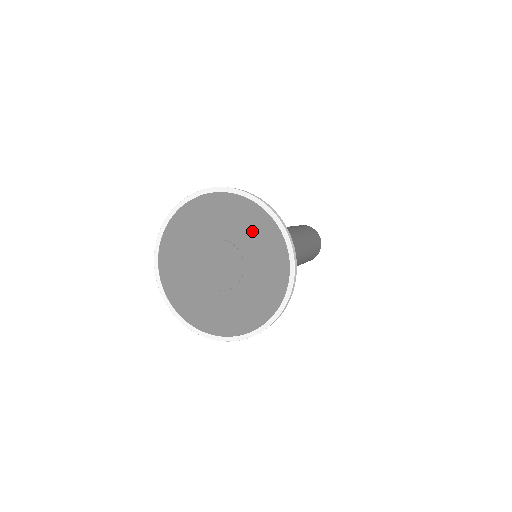
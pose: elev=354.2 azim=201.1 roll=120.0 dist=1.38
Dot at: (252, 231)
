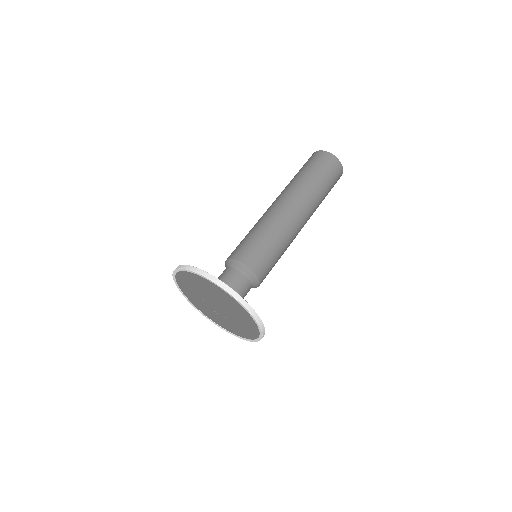
Dot at: (245, 323)
